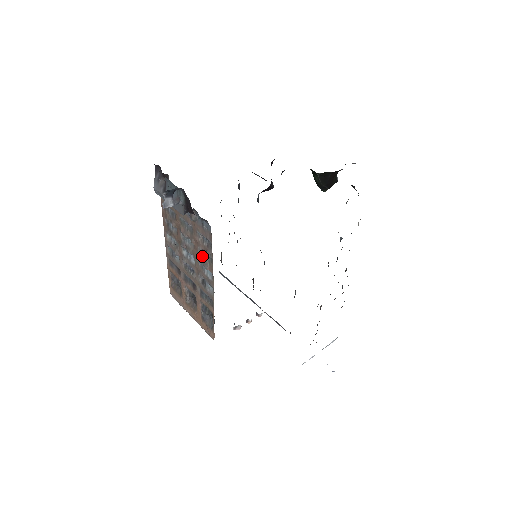
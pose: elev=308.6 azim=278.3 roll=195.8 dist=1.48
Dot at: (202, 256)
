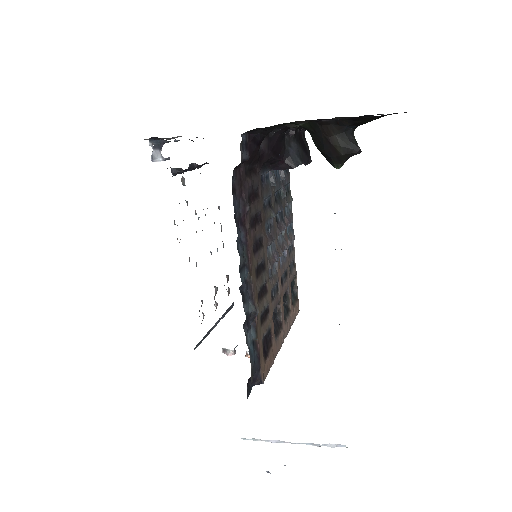
Dot at: occluded
